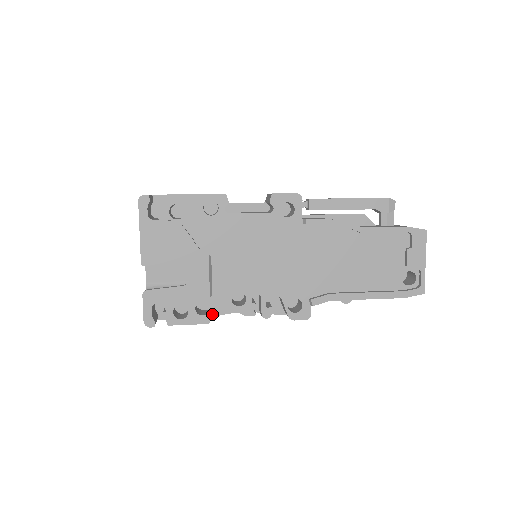
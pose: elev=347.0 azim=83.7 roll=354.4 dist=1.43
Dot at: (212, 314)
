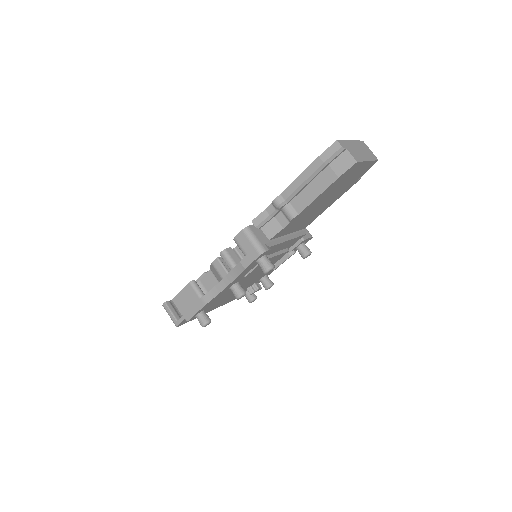
Dot at: (205, 296)
